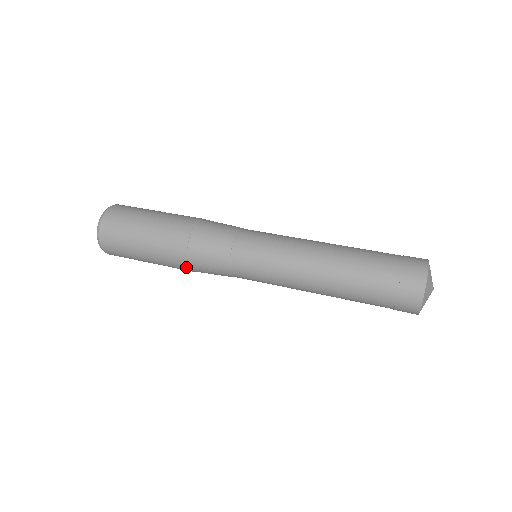
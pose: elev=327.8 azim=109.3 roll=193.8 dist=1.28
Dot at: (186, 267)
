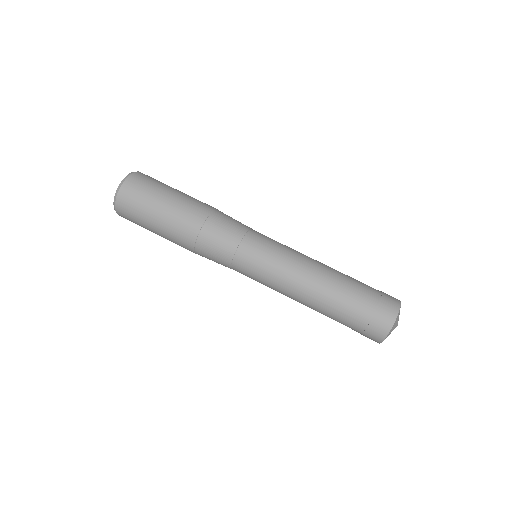
Dot at: occluded
